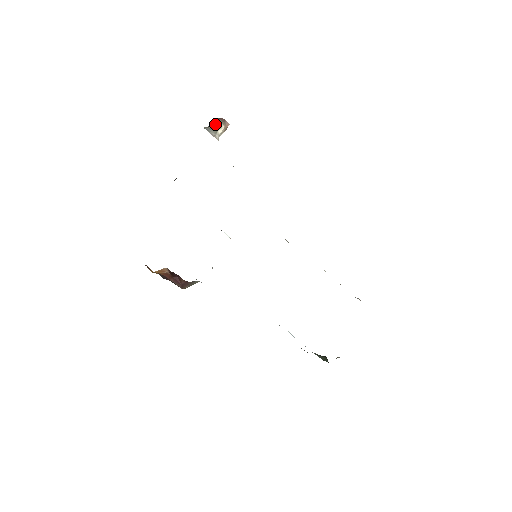
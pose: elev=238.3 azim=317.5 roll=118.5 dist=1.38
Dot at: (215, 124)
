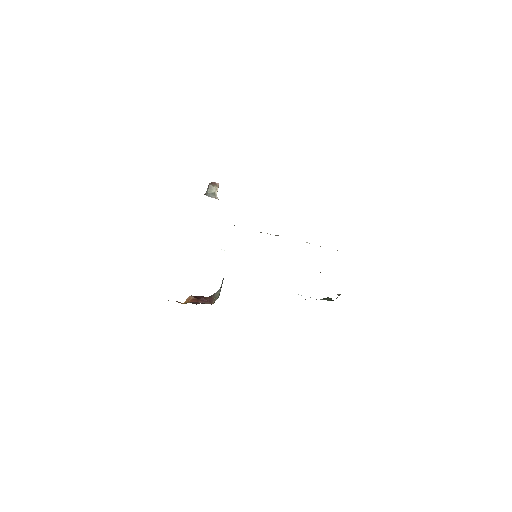
Dot at: (211, 189)
